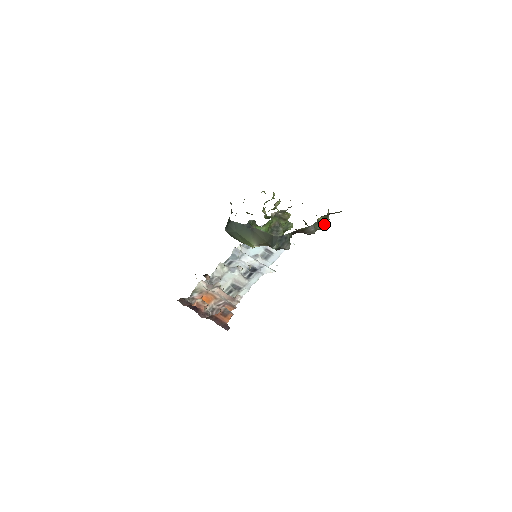
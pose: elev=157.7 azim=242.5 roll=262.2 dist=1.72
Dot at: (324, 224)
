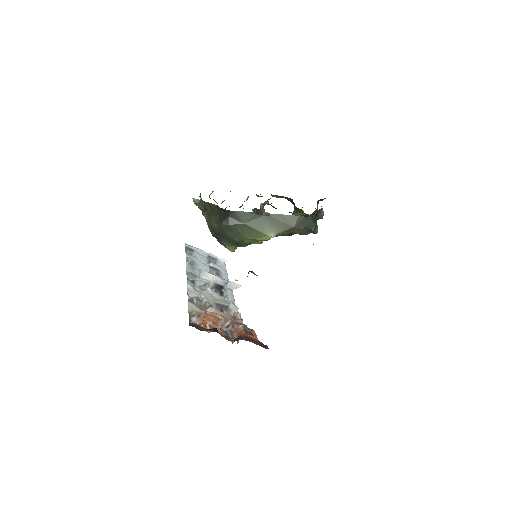
Dot at: occluded
